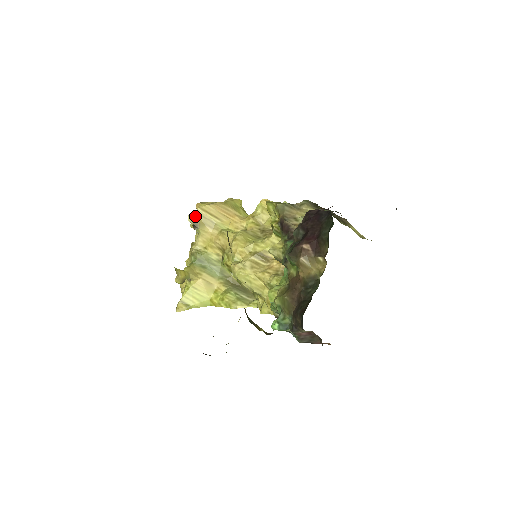
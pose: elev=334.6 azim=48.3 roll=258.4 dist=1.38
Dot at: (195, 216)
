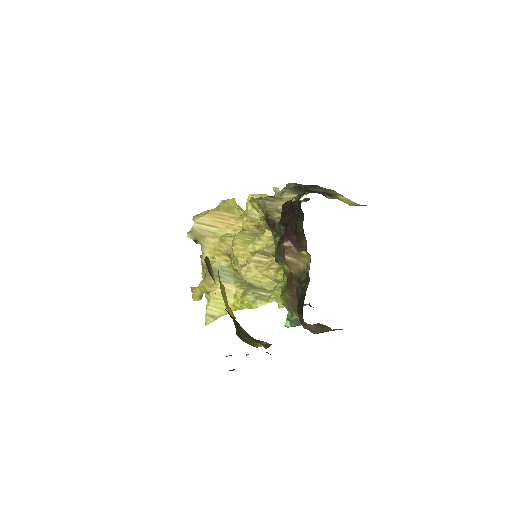
Dot at: (193, 232)
